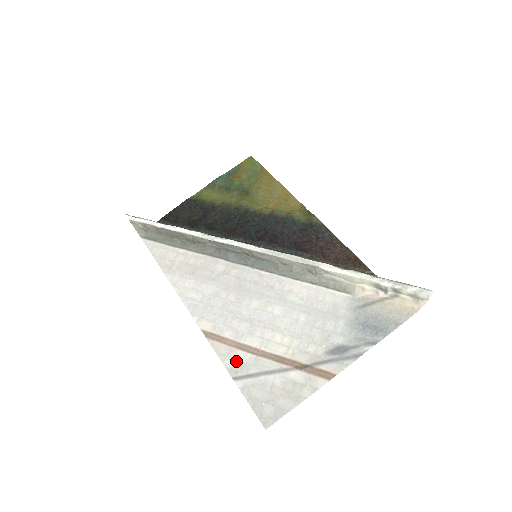
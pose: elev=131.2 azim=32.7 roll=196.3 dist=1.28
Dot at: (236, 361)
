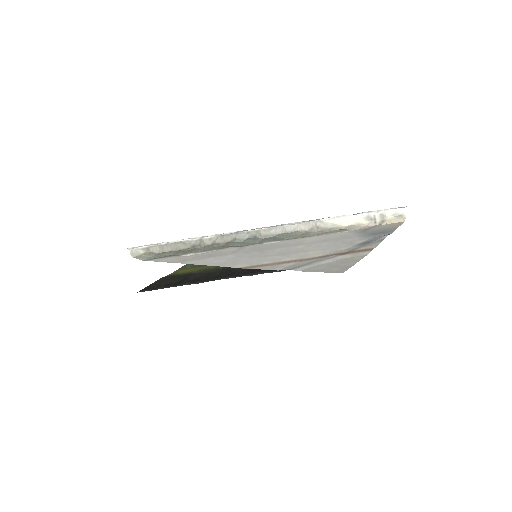
Dot at: (285, 266)
